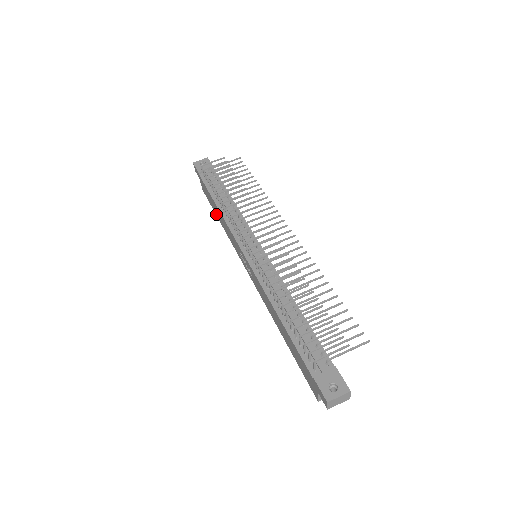
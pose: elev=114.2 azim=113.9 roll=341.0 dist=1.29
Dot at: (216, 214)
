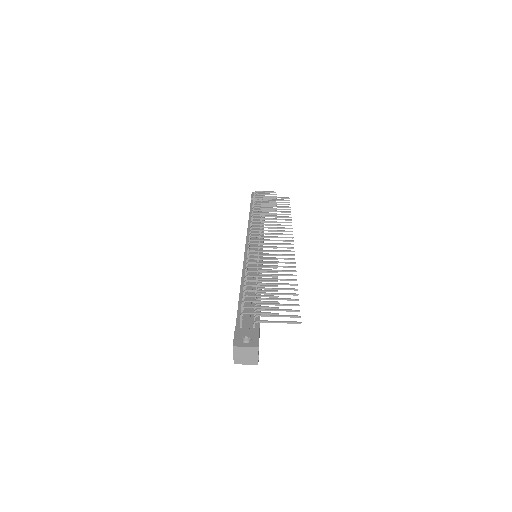
Dot at: occluded
